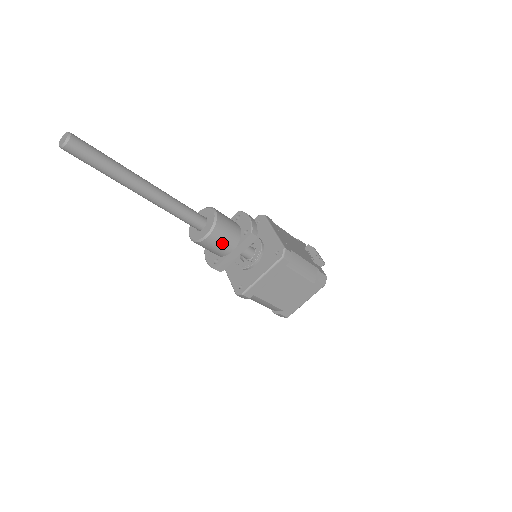
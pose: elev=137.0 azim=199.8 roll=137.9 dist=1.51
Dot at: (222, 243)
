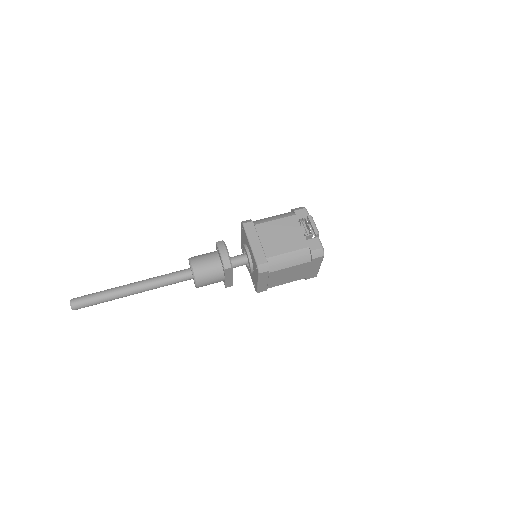
Dot at: (211, 282)
